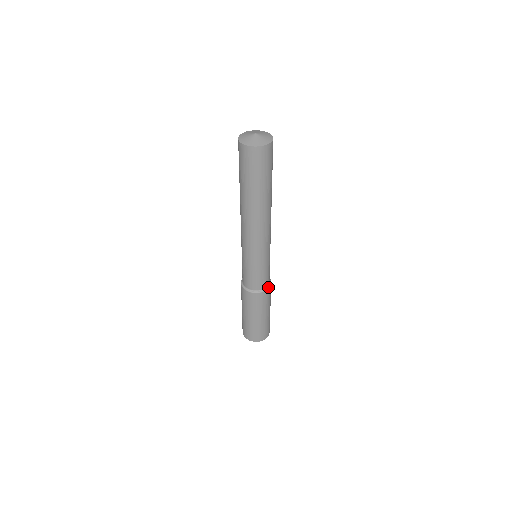
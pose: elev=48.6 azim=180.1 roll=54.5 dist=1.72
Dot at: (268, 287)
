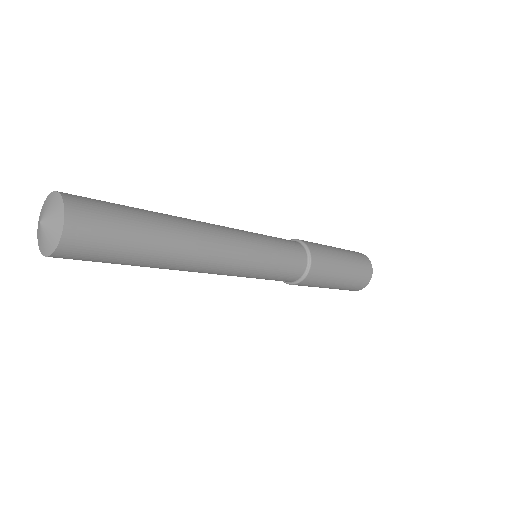
Dot at: (292, 283)
